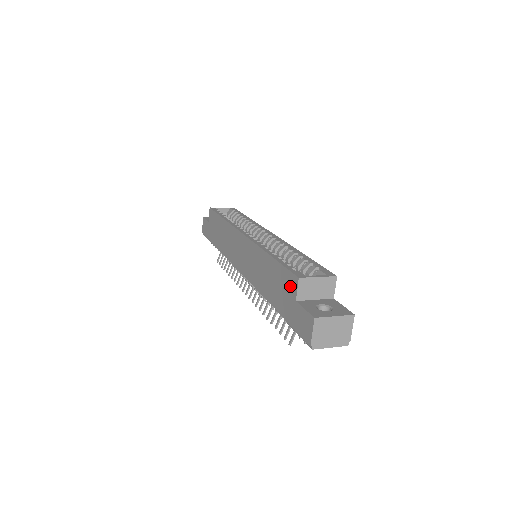
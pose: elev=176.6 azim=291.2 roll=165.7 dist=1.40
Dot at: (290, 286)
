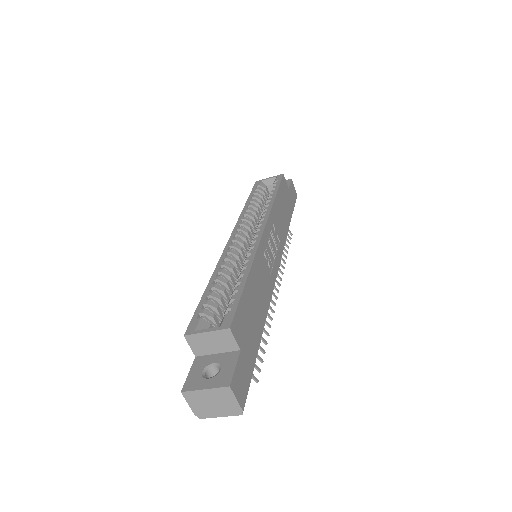
Dot at: occluded
